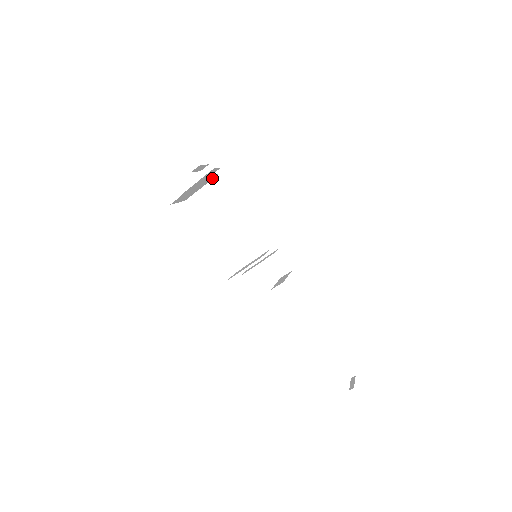
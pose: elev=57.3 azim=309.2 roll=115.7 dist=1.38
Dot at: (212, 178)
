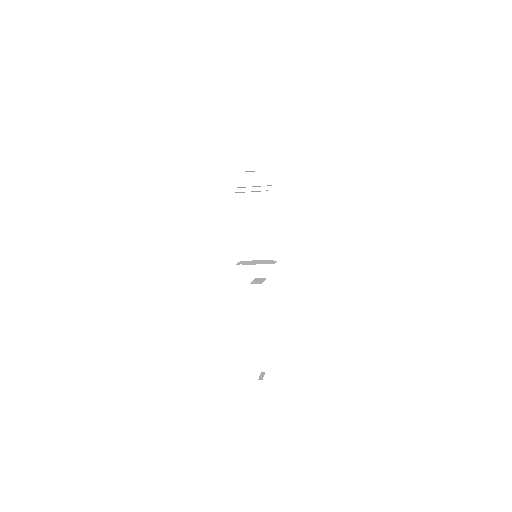
Dot at: occluded
